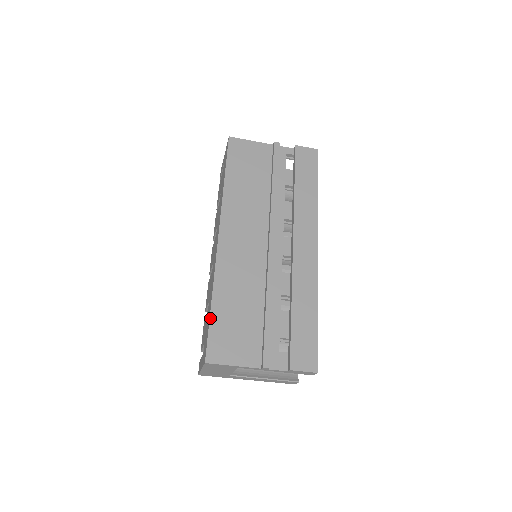
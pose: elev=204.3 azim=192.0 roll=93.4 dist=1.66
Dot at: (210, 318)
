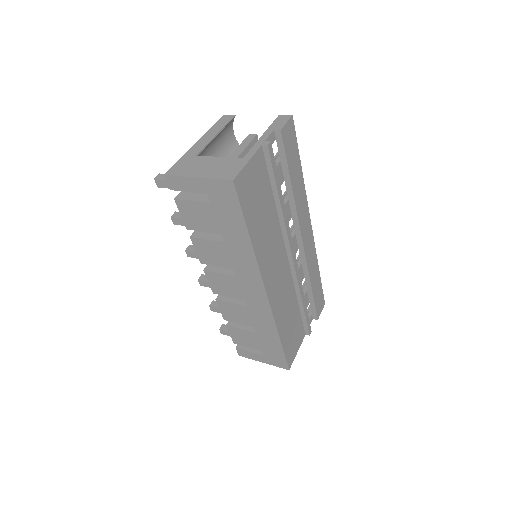
Dot at: (283, 348)
